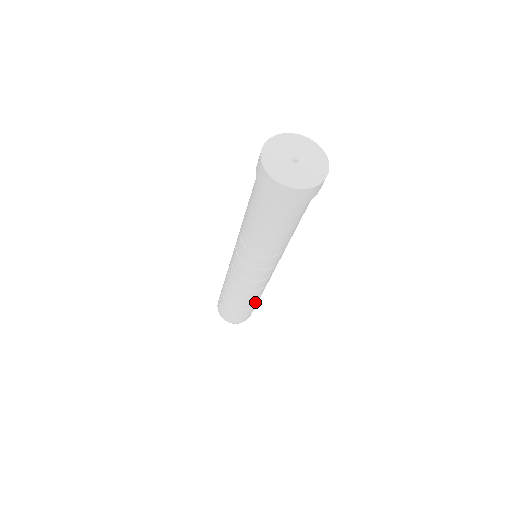
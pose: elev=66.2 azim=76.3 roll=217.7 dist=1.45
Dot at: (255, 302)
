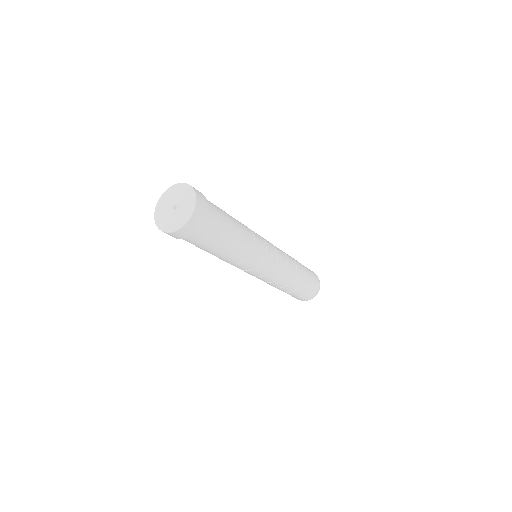
Dot at: (299, 280)
